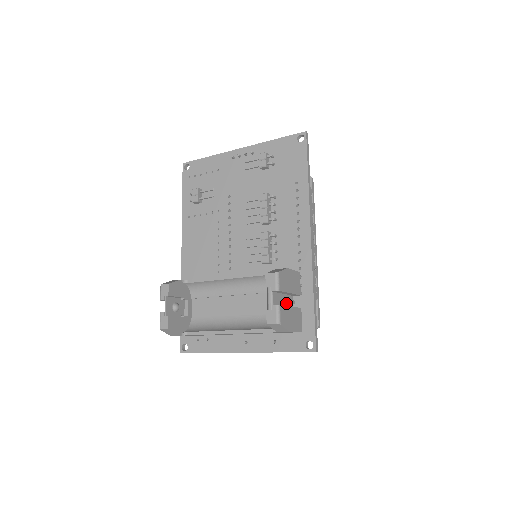
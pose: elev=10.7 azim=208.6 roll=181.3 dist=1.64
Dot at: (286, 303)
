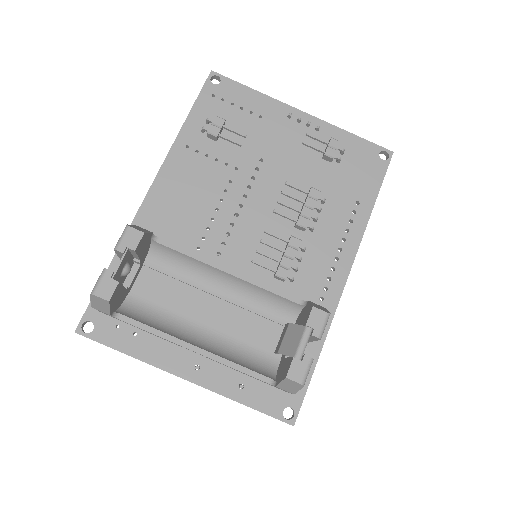
Dot at: occluded
